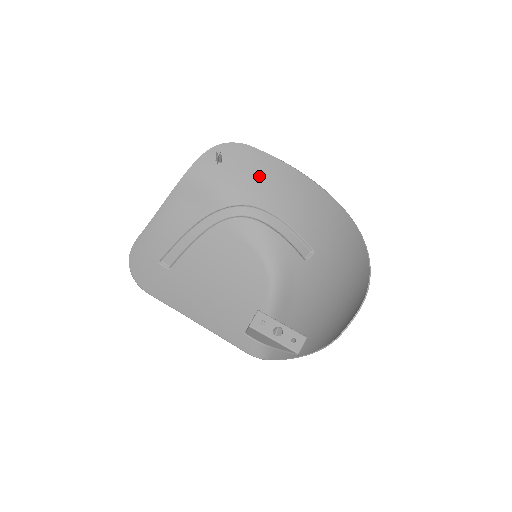
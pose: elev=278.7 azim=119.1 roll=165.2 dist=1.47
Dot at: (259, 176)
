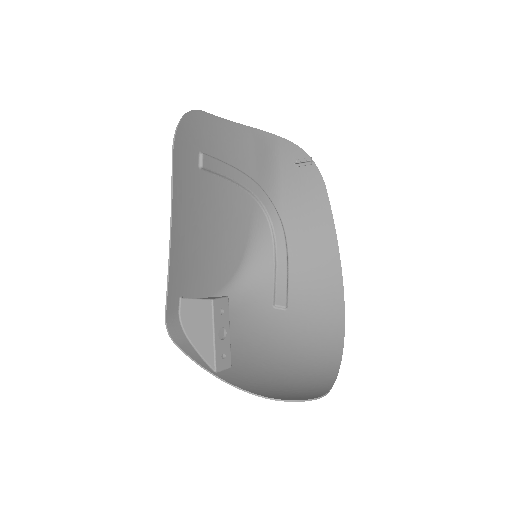
Dot at: (309, 212)
